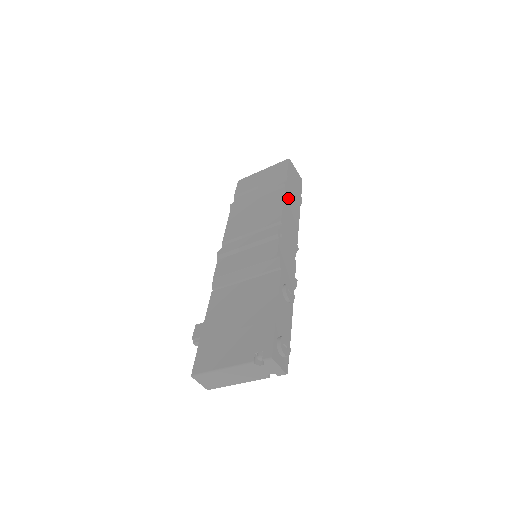
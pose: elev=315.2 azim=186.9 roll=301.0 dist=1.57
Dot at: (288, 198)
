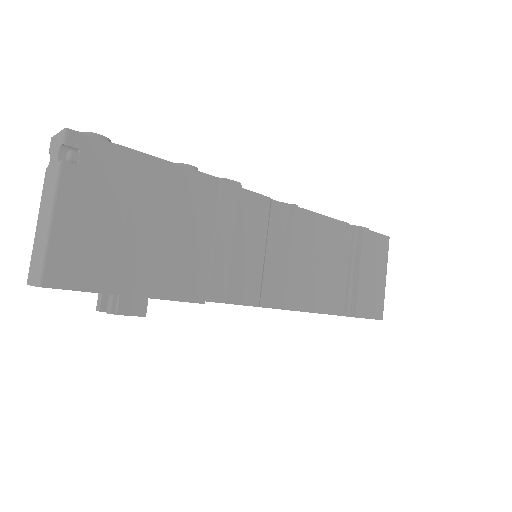
Dot at: occluded
